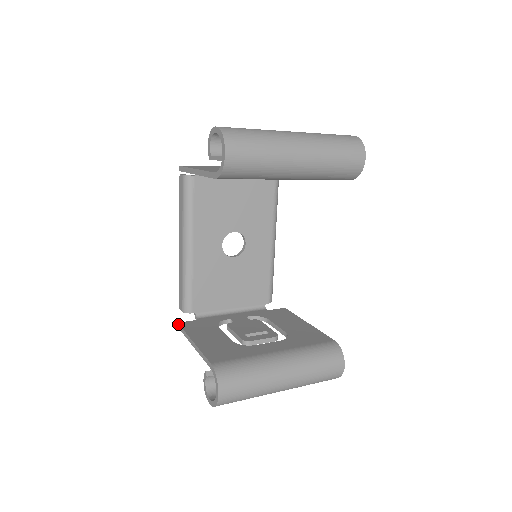
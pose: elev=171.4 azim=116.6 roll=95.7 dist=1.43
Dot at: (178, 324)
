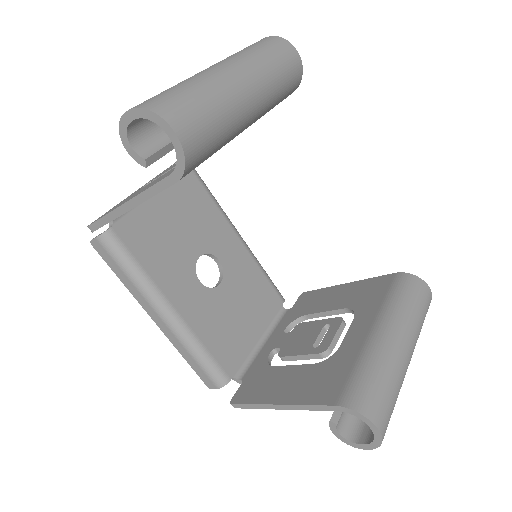
Dot at: occluded
